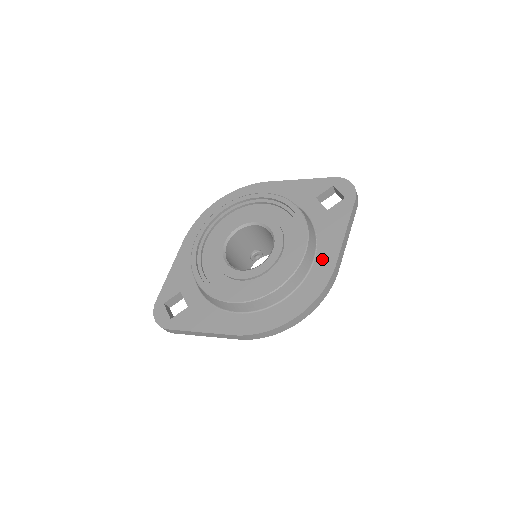
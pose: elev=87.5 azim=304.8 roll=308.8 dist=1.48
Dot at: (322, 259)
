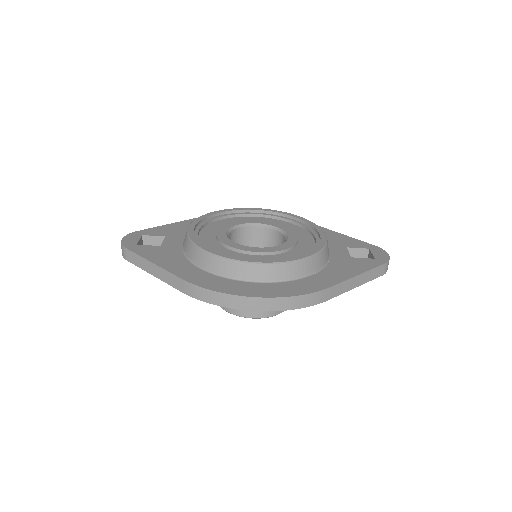
Dot at: (319, 278)
